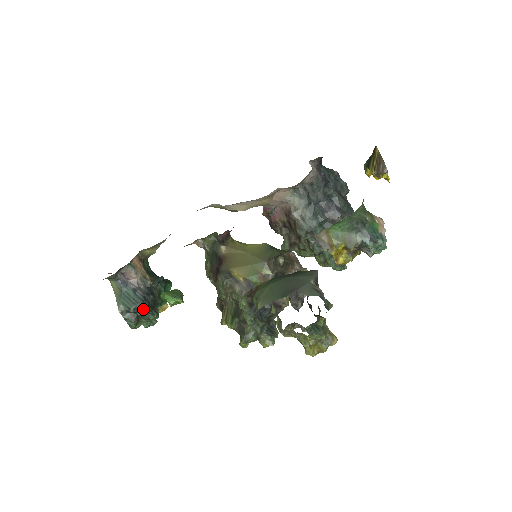
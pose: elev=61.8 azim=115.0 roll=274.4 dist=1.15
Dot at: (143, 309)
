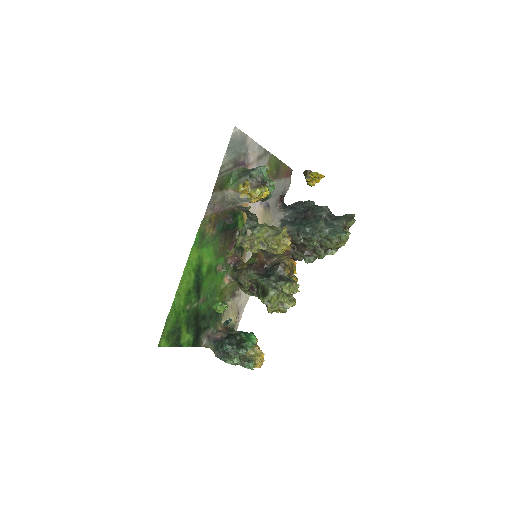
Dot at: (225, 343)
